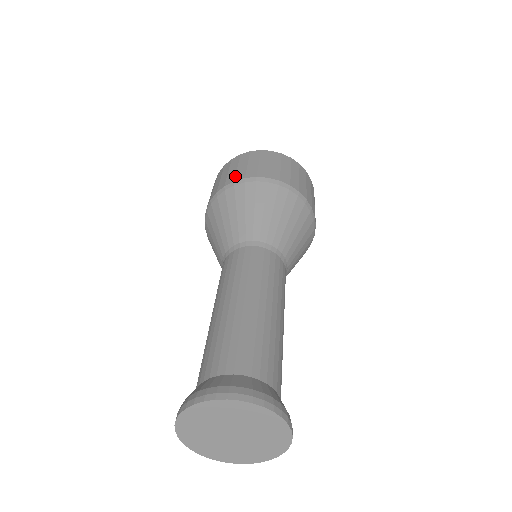
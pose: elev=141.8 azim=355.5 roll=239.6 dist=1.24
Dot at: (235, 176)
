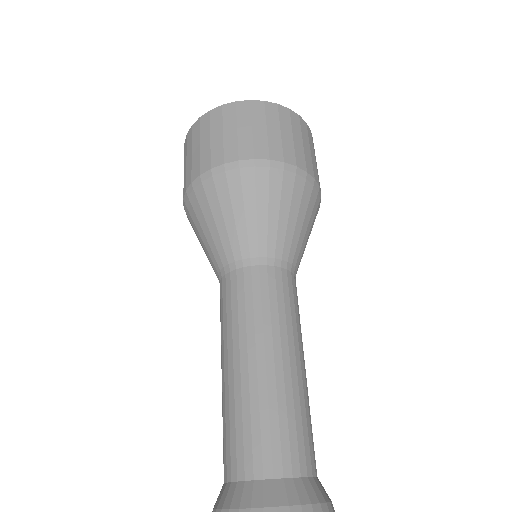
Dot at: (199, 165)
